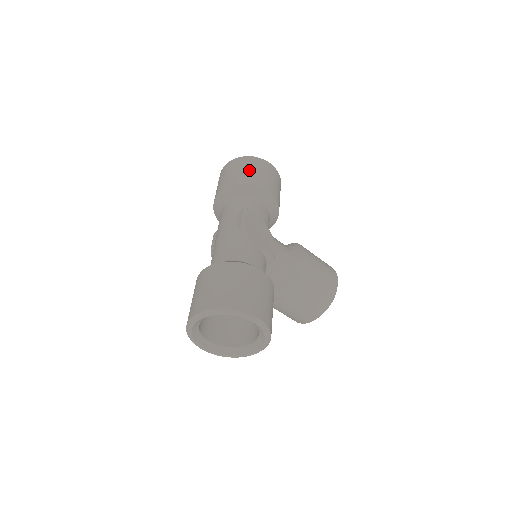
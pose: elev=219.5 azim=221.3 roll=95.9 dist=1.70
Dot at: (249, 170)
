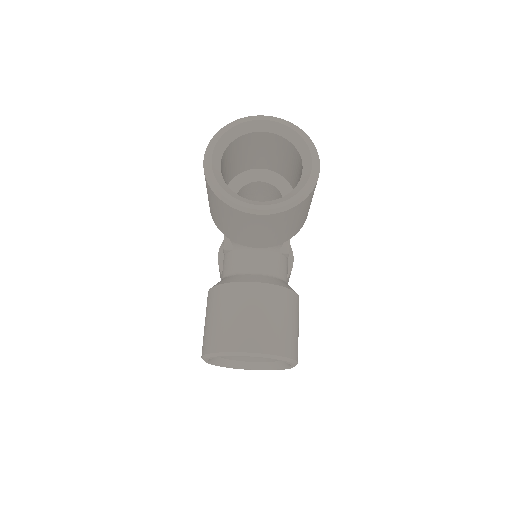
Dot at: occluded
